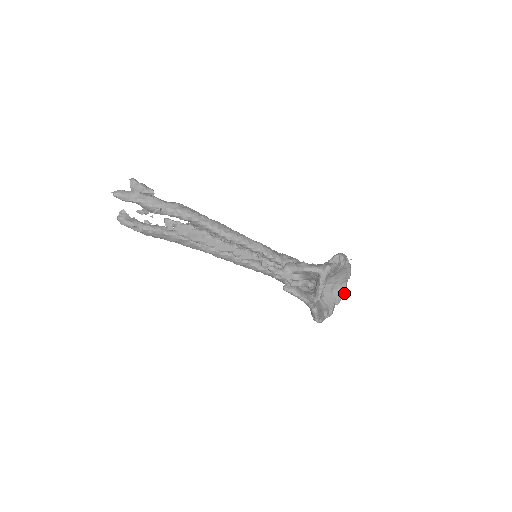
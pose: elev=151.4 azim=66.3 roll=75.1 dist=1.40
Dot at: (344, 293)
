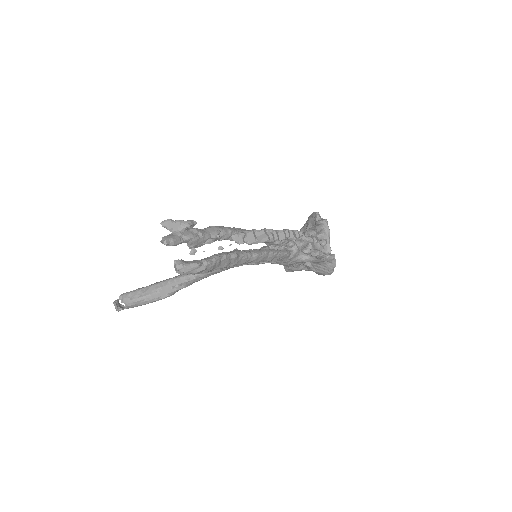
Dot at: occluded
